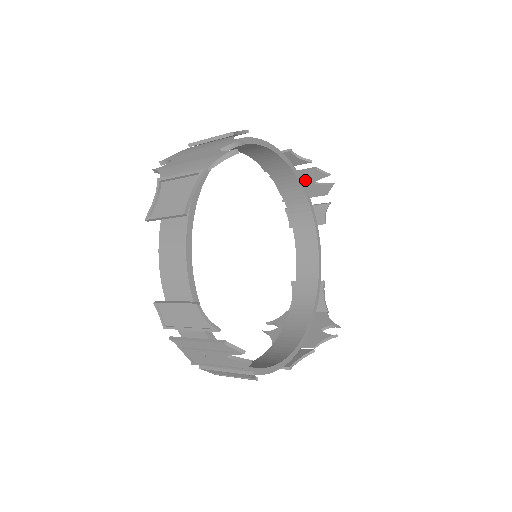
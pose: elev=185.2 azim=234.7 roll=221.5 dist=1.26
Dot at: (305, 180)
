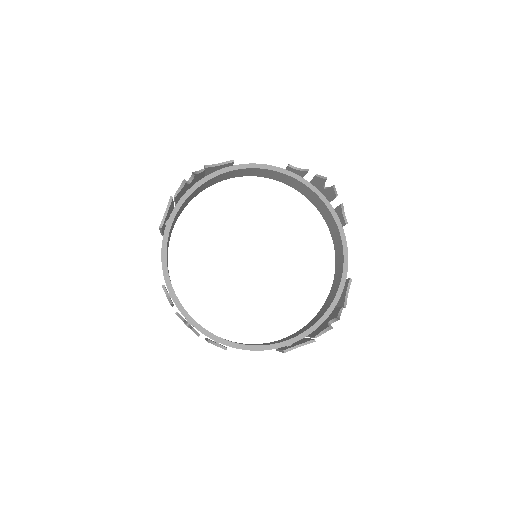
Dot at: (318, 187)
